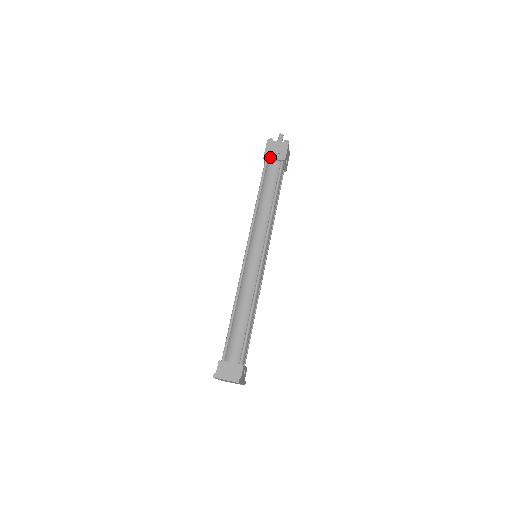
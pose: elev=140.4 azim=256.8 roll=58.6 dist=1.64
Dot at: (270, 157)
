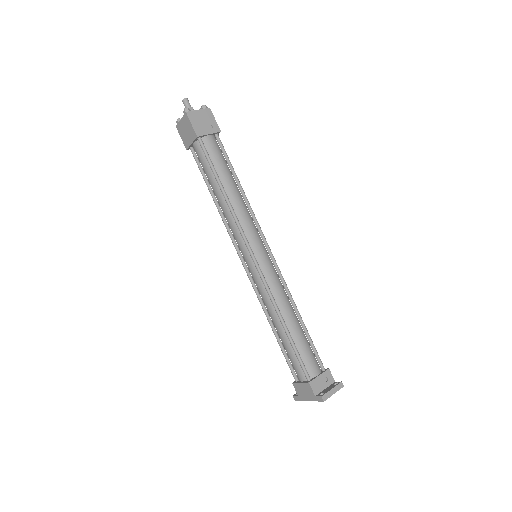
Dot at: (204, 133)
